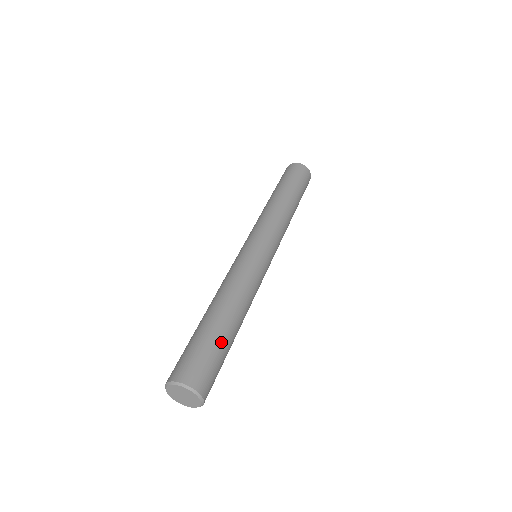
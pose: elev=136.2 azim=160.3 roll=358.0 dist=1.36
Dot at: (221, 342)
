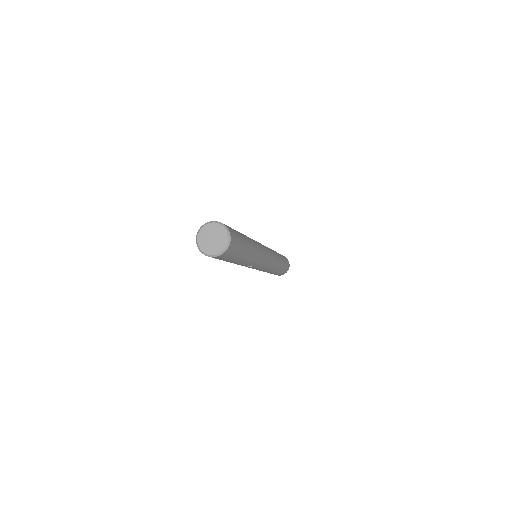
Dot at: (238, 232)
